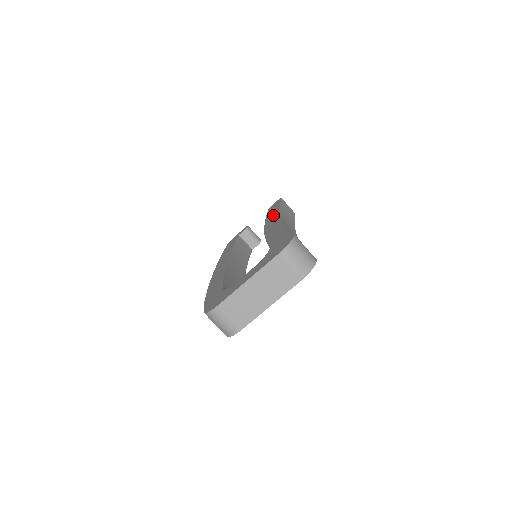
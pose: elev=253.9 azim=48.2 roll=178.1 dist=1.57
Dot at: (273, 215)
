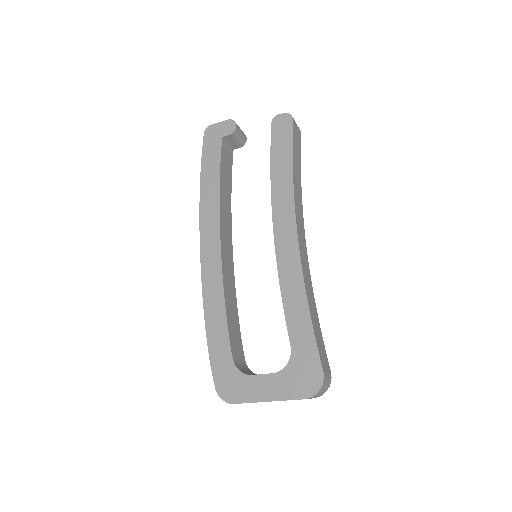
Dot at: (284, 195)
